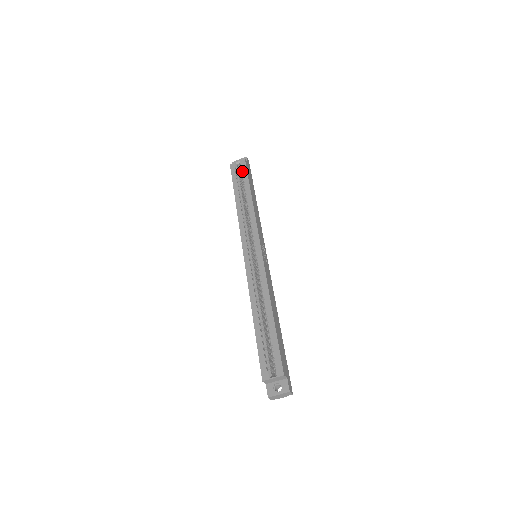
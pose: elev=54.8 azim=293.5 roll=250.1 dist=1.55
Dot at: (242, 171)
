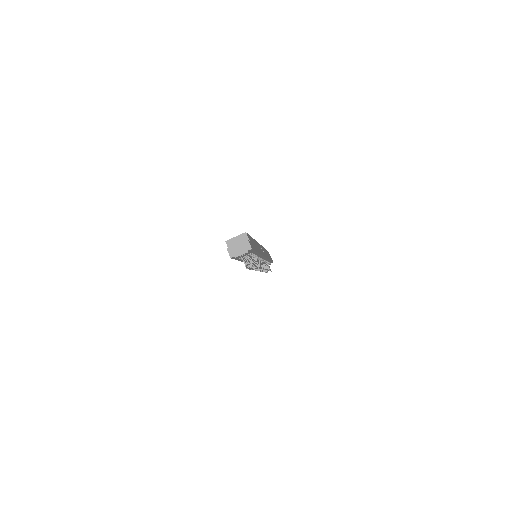
Dot at: occluded
